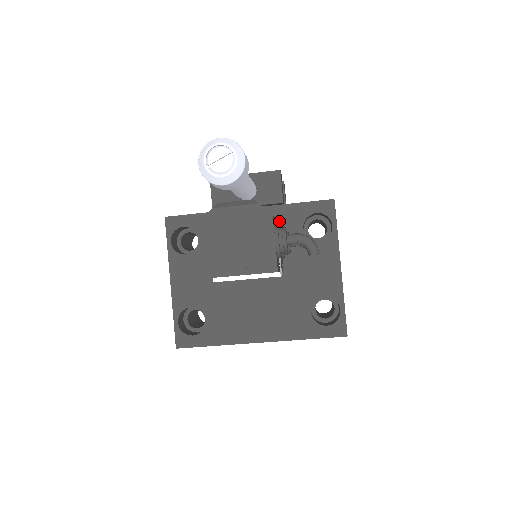
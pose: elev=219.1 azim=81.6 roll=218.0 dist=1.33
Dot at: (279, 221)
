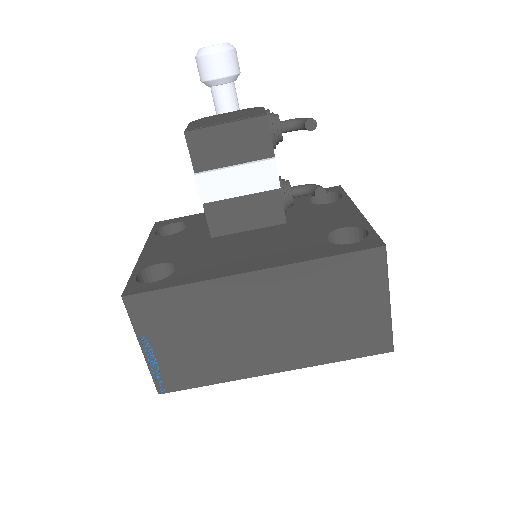
Dot at: occluded
